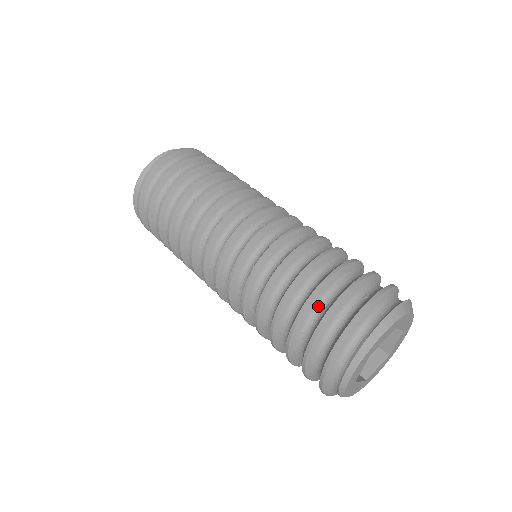
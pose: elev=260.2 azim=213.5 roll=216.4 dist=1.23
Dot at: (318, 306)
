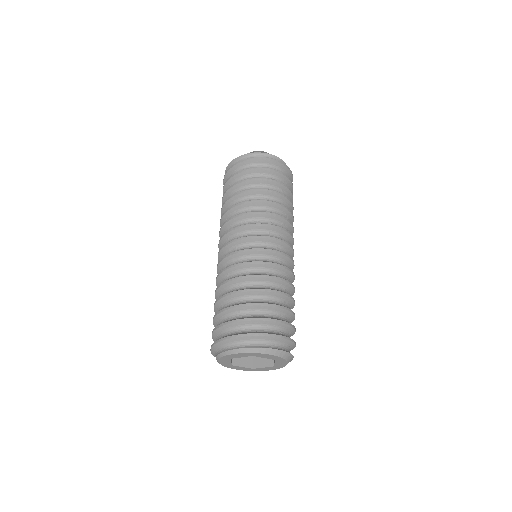
Dot at: (260, 311)
